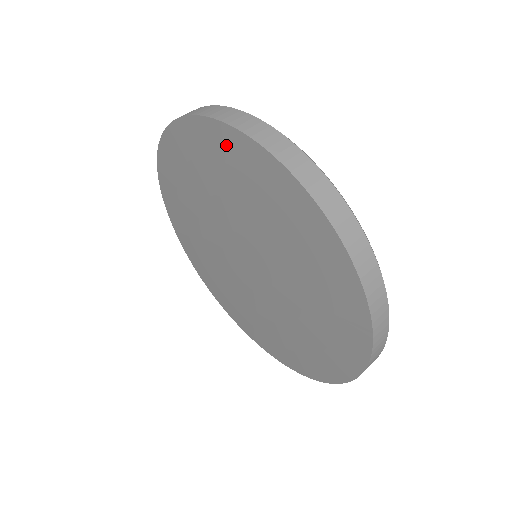
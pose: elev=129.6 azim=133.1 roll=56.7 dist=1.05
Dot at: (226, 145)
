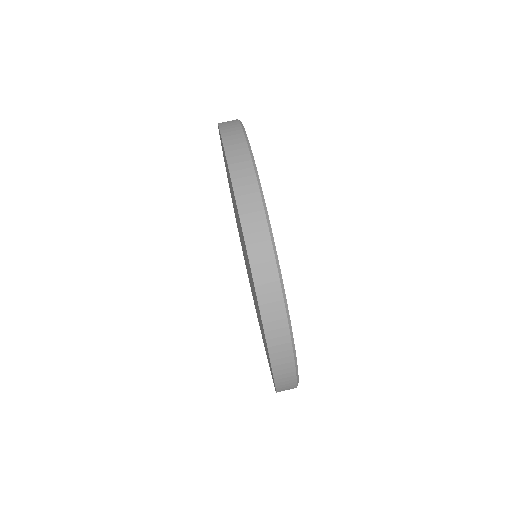
Dot at: (221, 144)
